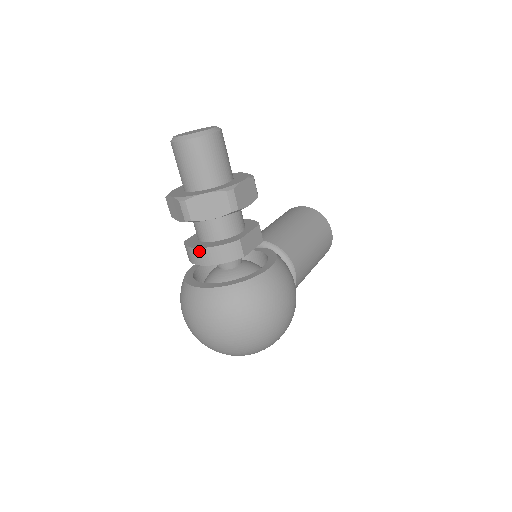
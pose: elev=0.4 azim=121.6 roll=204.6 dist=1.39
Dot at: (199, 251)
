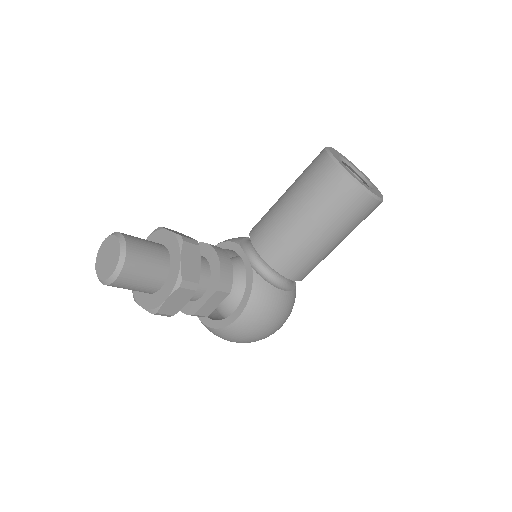
Dot at: occluded
